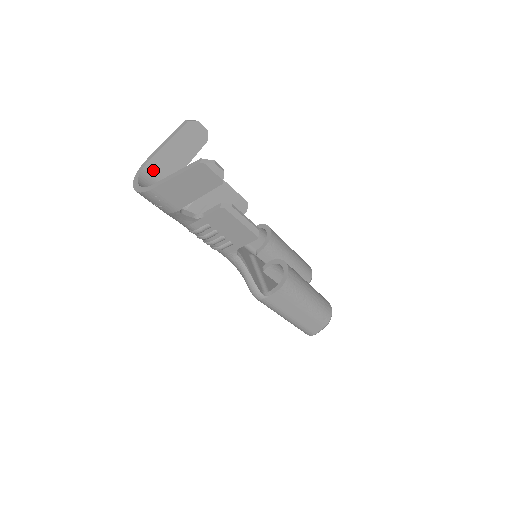
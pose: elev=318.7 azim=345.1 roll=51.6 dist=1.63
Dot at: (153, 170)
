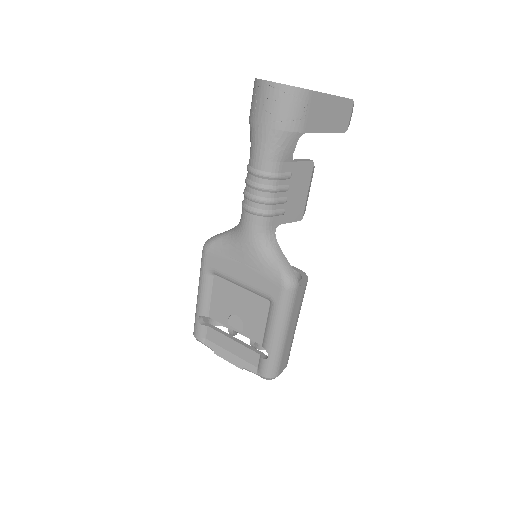
Dot at: occluded
